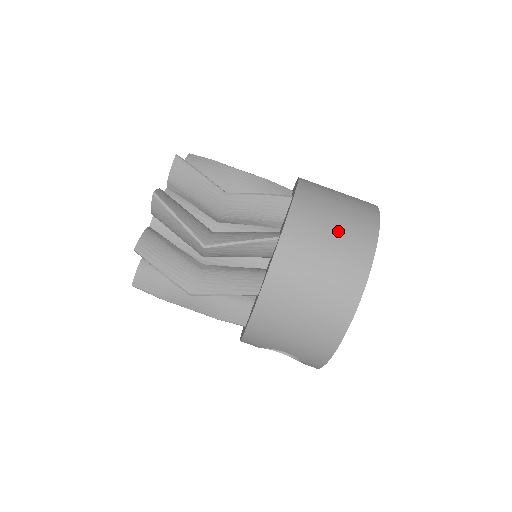
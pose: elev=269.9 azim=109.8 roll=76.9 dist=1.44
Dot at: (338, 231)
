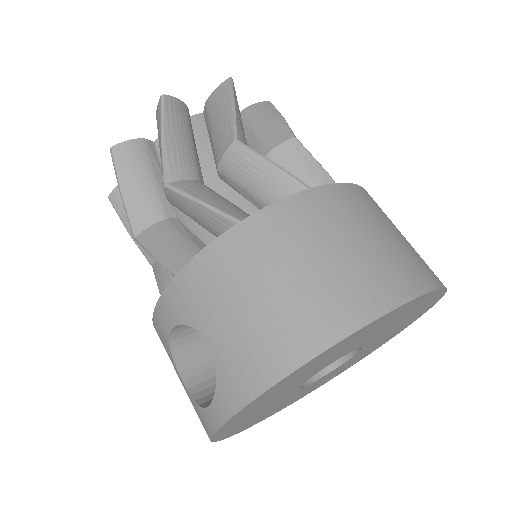
Dot at: (399, 239)
